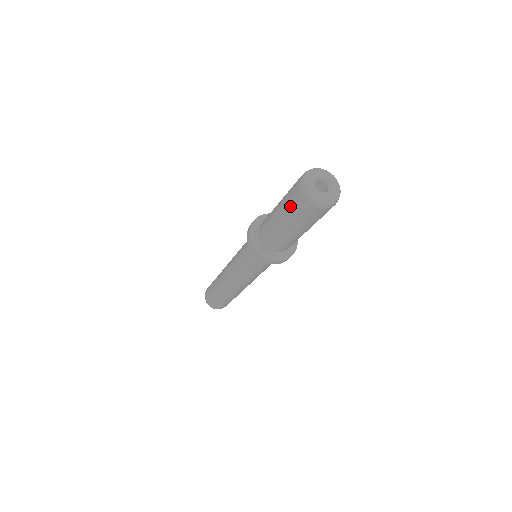
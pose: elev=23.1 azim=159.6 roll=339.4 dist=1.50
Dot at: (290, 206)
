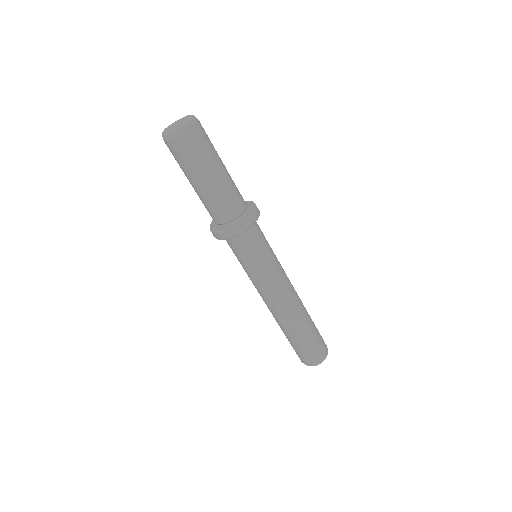
Dot at: occluded
